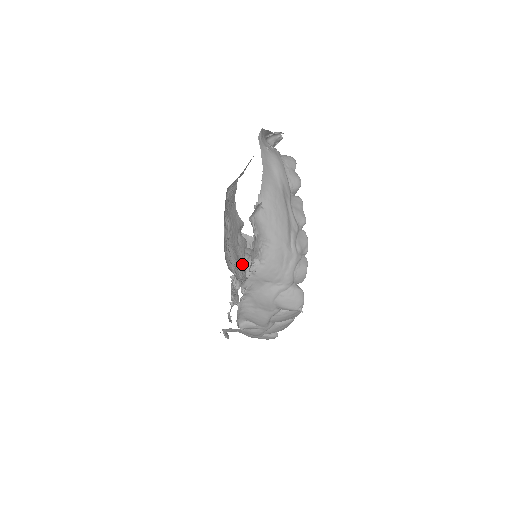
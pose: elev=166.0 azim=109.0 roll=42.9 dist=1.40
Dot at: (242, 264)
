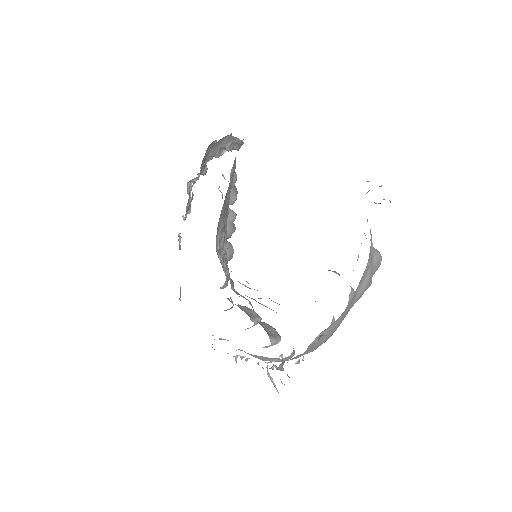
Dot at: (225, 214)
